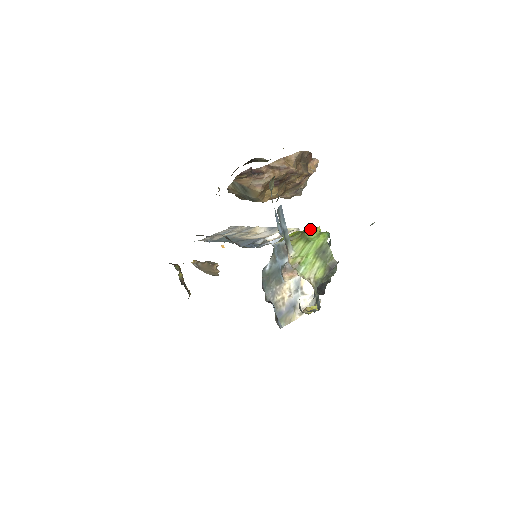
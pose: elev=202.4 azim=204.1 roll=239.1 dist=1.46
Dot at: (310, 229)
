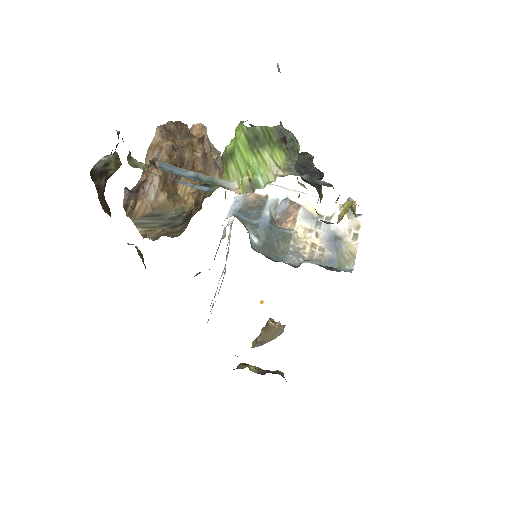
Dot at: occluded
